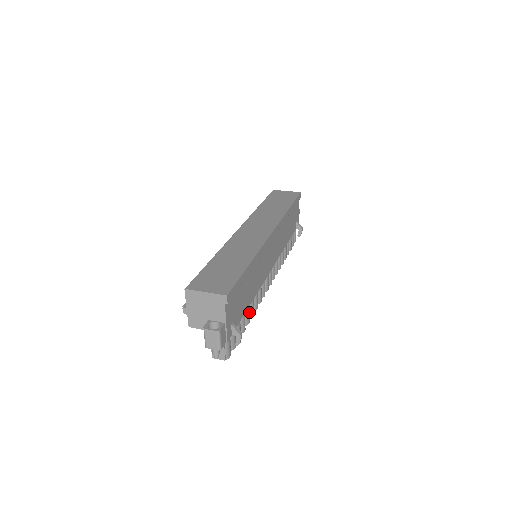
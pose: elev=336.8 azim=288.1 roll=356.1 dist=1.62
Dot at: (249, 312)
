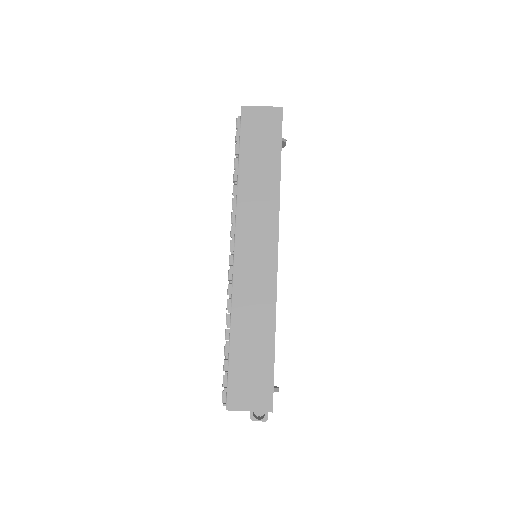
Dot at: occluded
